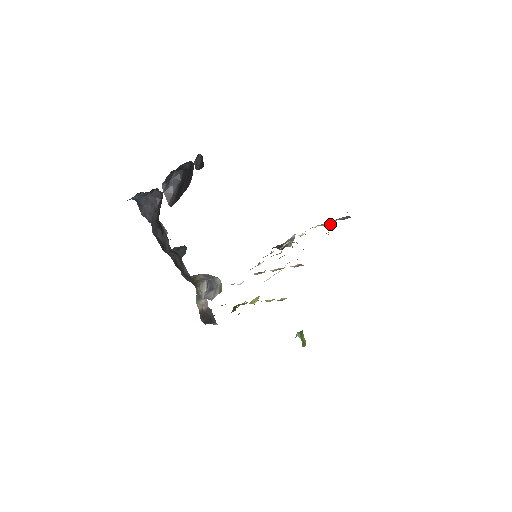
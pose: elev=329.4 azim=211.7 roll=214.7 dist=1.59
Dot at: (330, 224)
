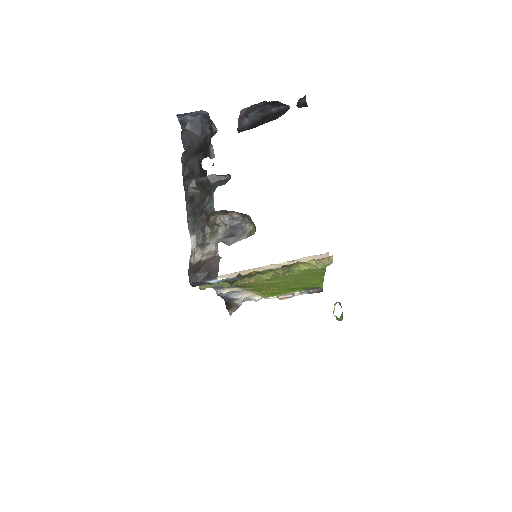
Dot at: (301, 289)
